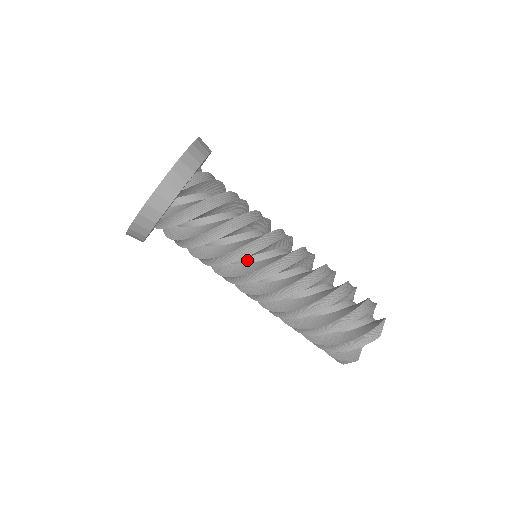
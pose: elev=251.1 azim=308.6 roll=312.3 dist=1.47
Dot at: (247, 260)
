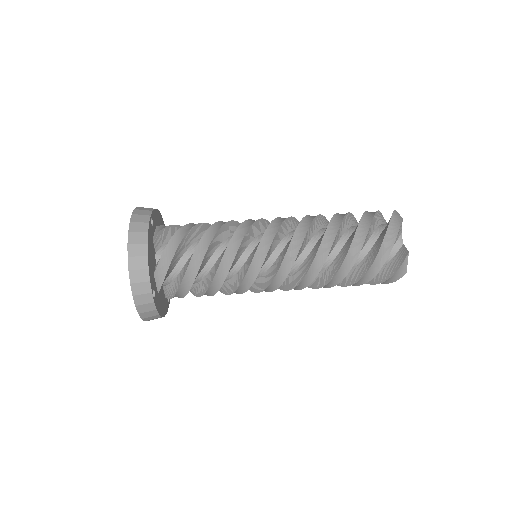
Dot at: (247, 254)
